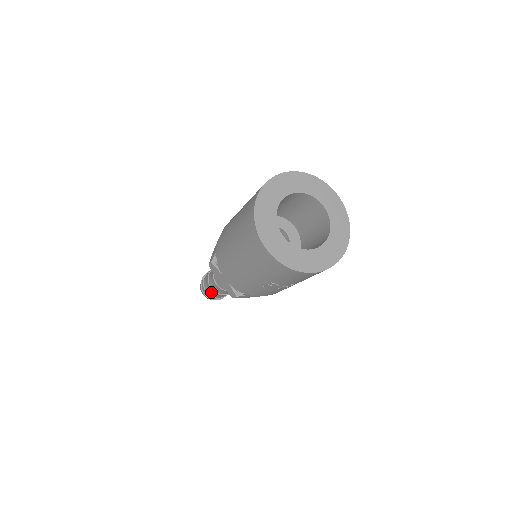
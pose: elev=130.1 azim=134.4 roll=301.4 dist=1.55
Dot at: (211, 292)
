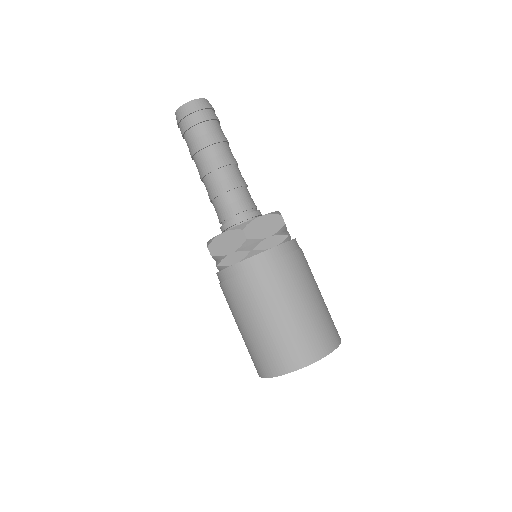
Dot at: occluded
